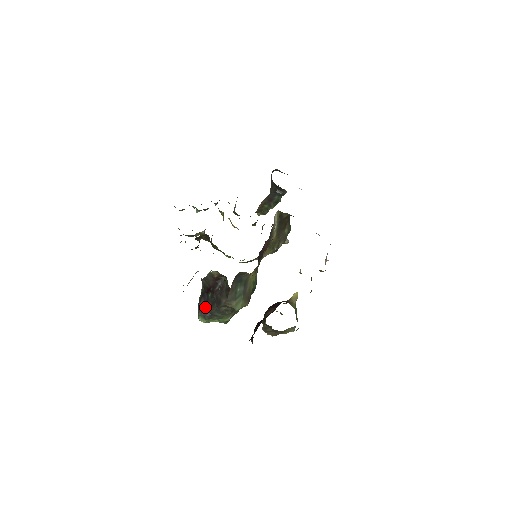
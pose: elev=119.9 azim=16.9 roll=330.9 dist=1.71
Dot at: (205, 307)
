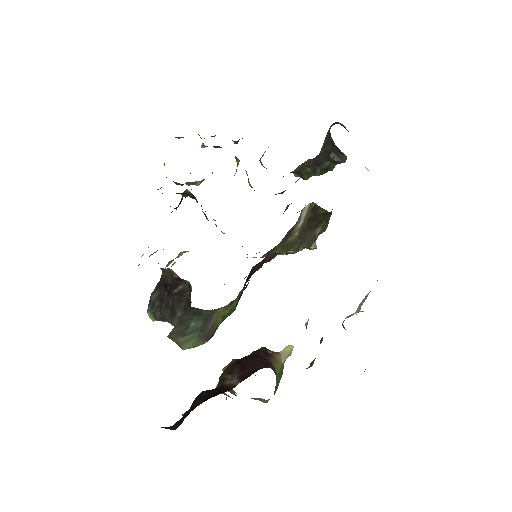
Dot at: (158, 303)
